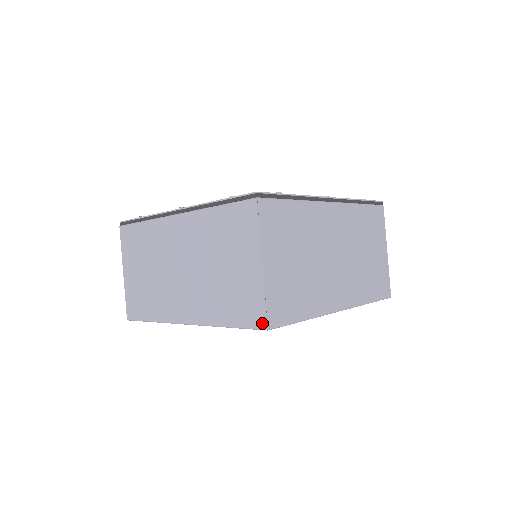
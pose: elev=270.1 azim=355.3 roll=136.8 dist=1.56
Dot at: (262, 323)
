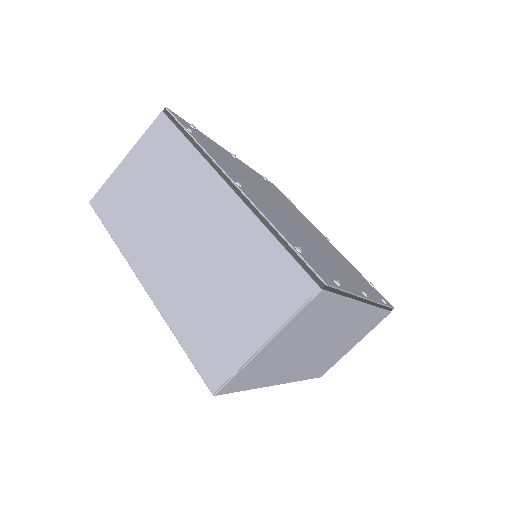
Dot at: (214, 384)
